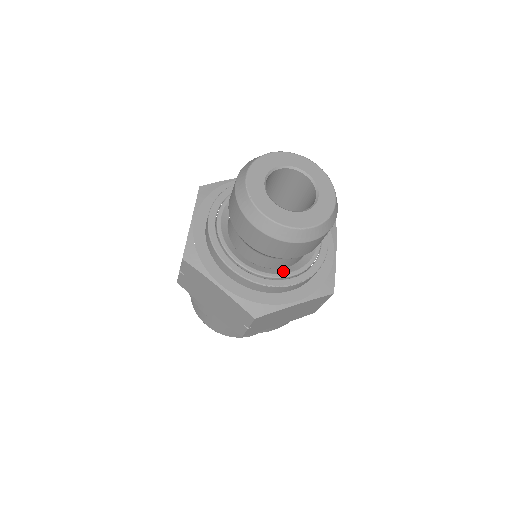
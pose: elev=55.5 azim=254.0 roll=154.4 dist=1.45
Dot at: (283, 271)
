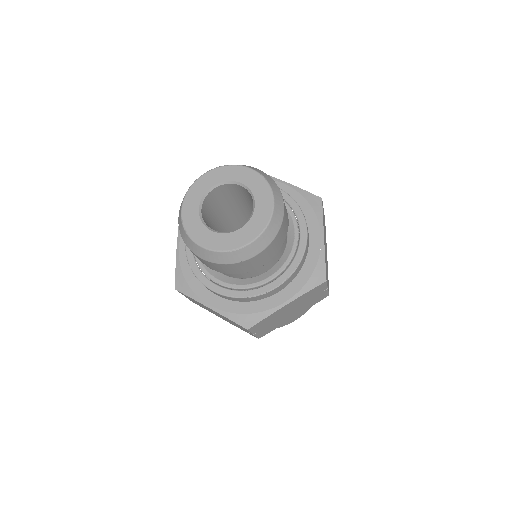
Dot at: (262, 277)
